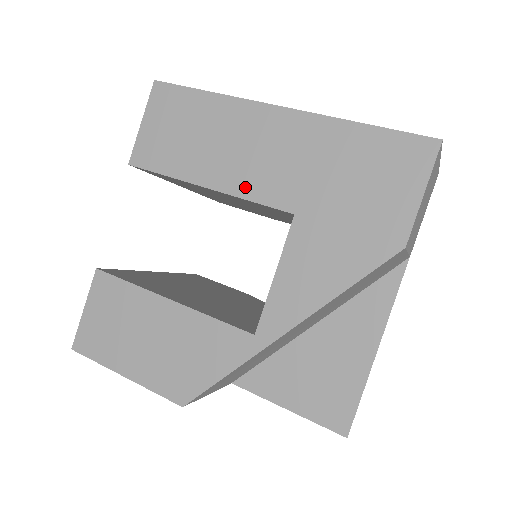
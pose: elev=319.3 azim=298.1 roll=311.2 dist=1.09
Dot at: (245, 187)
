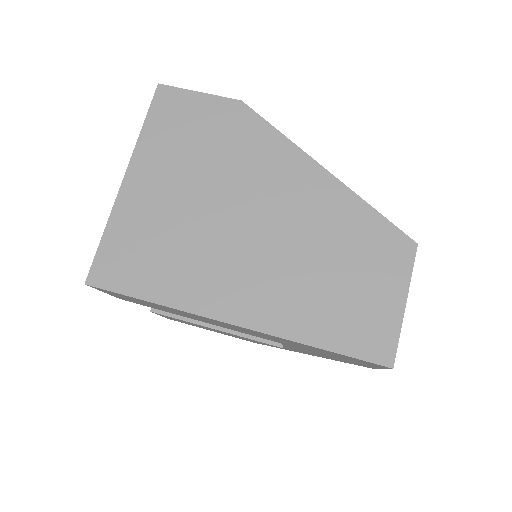
Dot at: occluded
